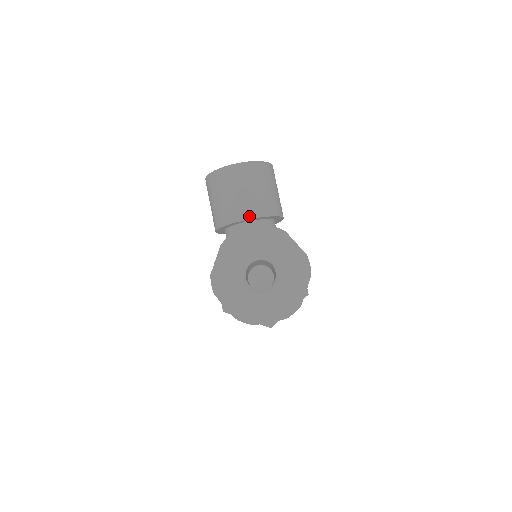
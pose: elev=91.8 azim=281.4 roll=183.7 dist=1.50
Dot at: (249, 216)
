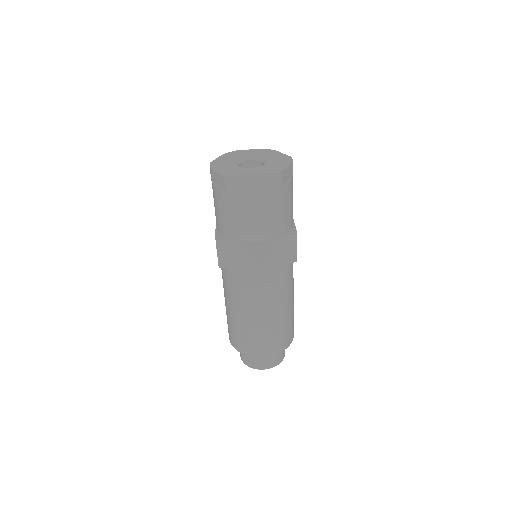
Dot at: occluded
